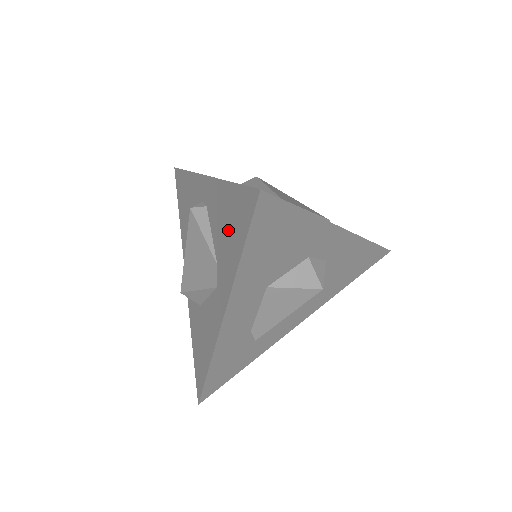
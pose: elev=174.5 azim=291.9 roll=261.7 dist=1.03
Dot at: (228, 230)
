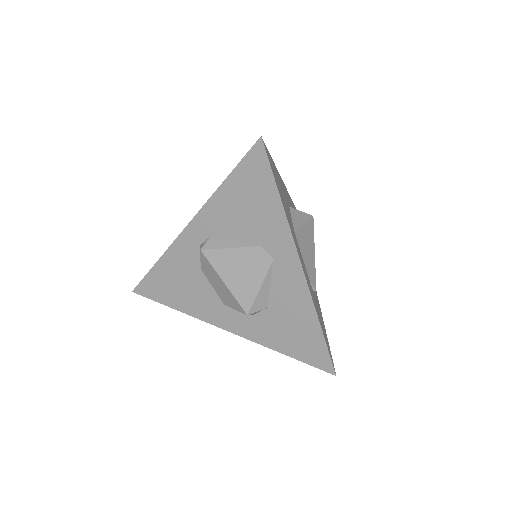
Dot at: (251, 207)
